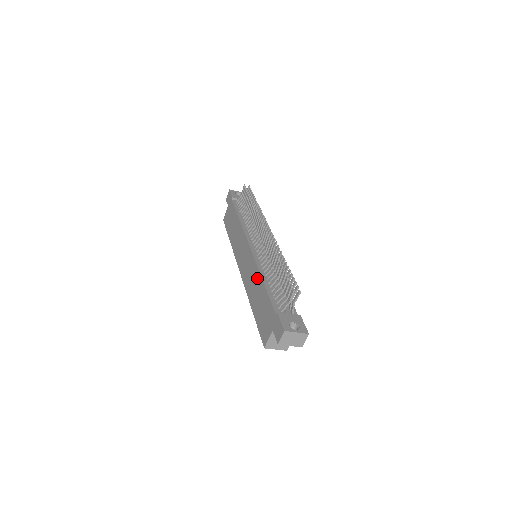
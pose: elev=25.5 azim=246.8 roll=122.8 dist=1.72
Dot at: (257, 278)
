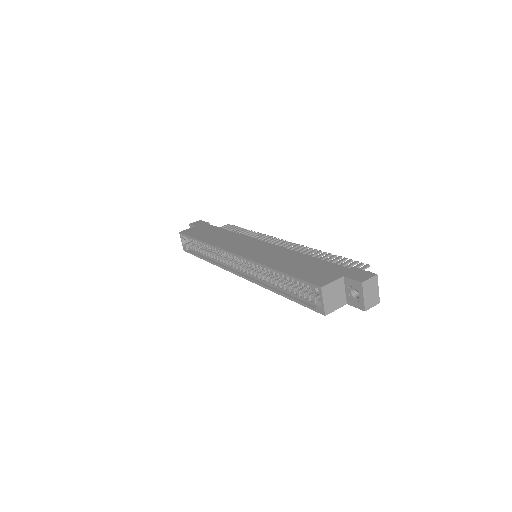
Dot at: (290, 253)
